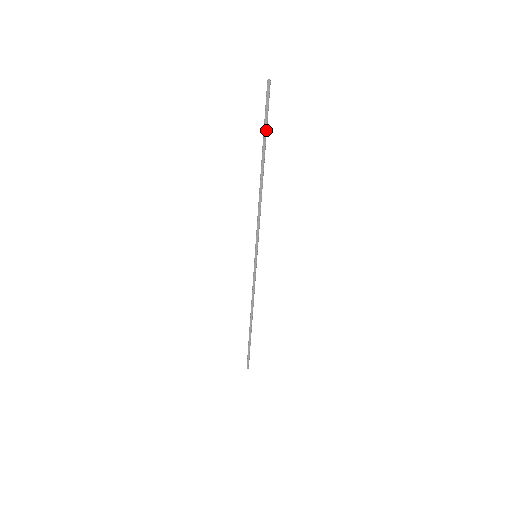
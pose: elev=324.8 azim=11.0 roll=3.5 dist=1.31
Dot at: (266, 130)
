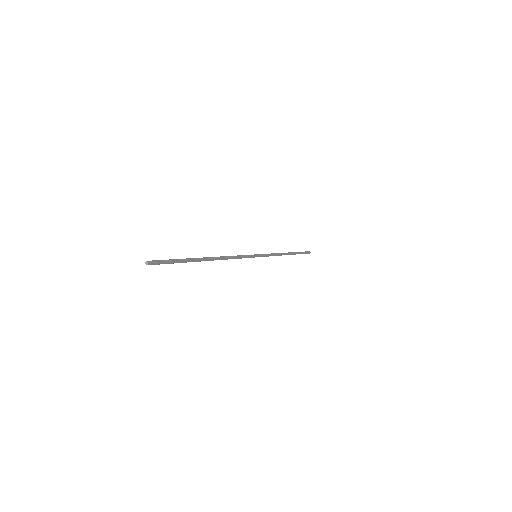
Dot at: (182, 261)
